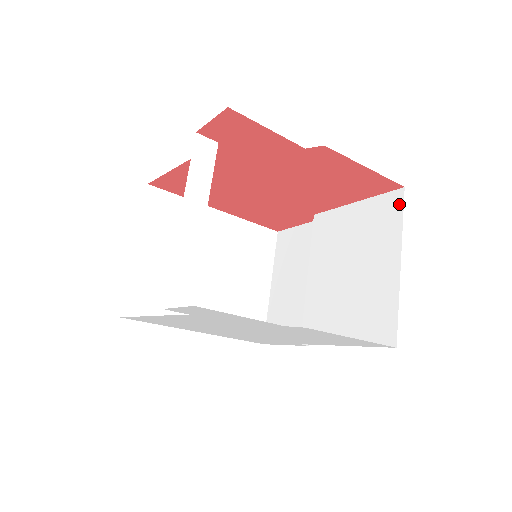
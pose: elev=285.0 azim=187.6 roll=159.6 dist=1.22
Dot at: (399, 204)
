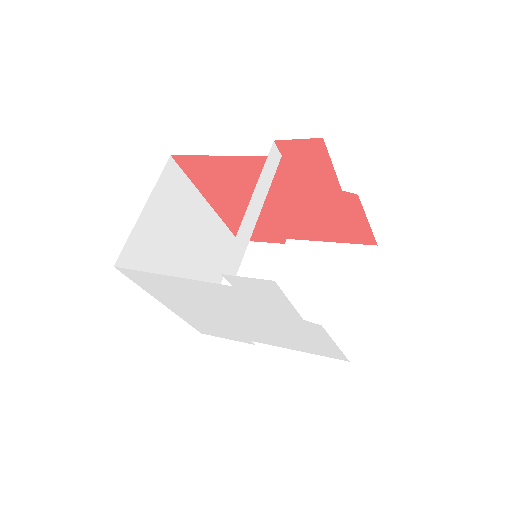
Dot at: (371, 256)
